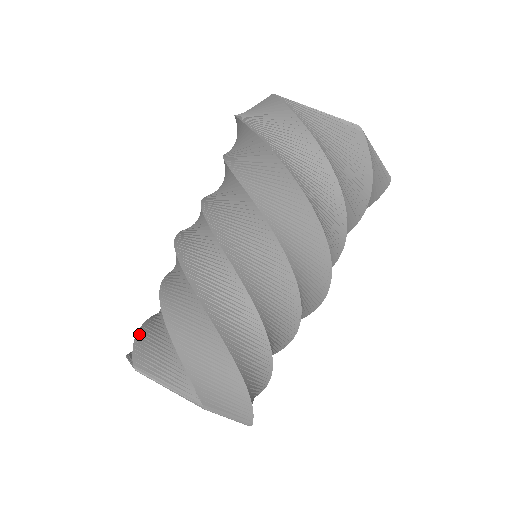
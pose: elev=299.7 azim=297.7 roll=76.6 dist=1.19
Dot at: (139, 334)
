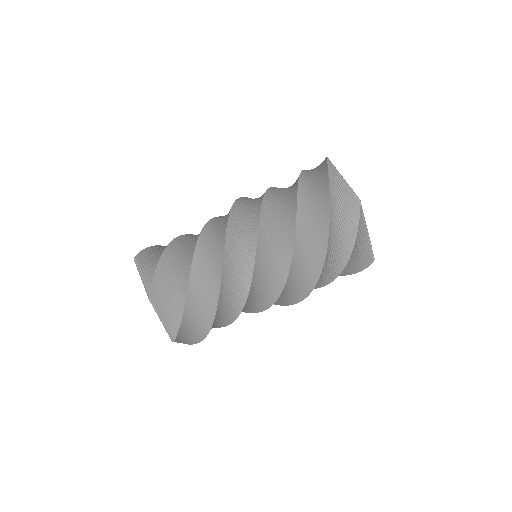
Dot at: (159, 267)
